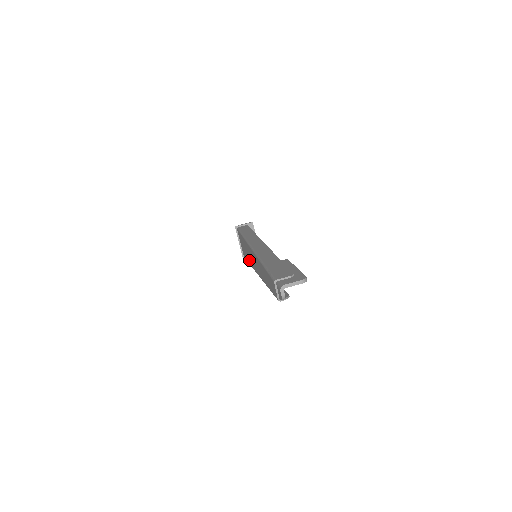
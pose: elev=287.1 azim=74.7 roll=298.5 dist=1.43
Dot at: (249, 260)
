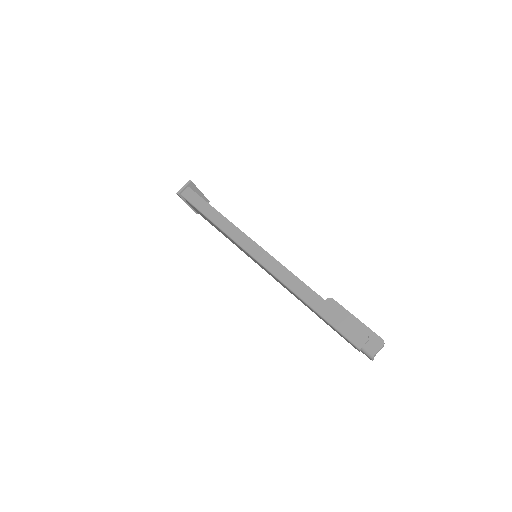
Dot at: occluded
